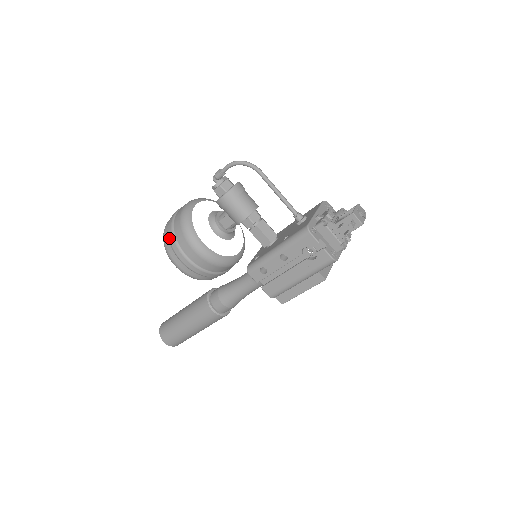
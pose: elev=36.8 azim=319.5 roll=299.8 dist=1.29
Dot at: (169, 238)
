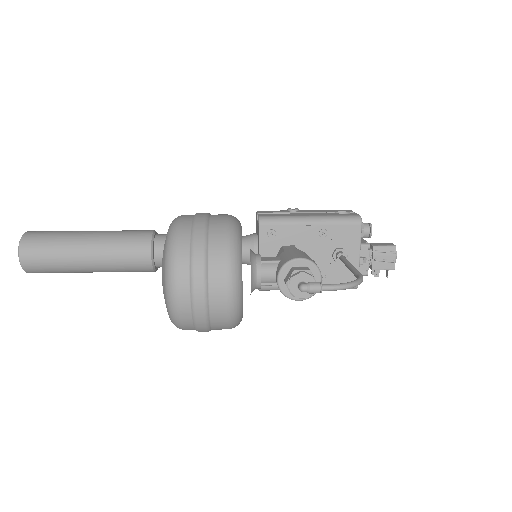
Dot at: (199, 331)
